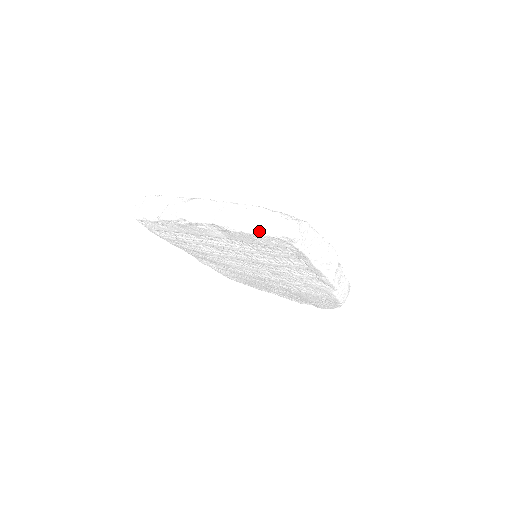
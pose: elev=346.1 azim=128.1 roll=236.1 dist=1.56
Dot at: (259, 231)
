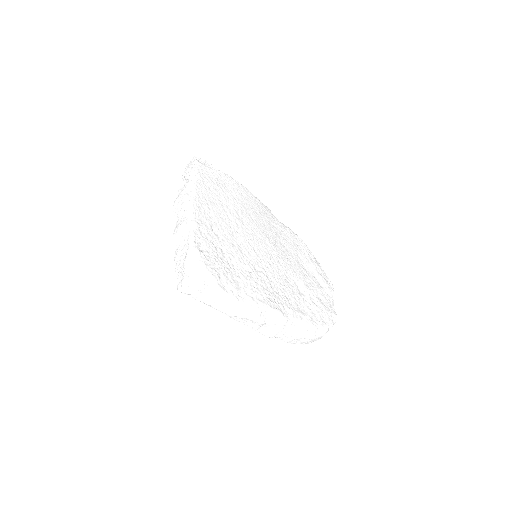
Dot at: (176, 265)
